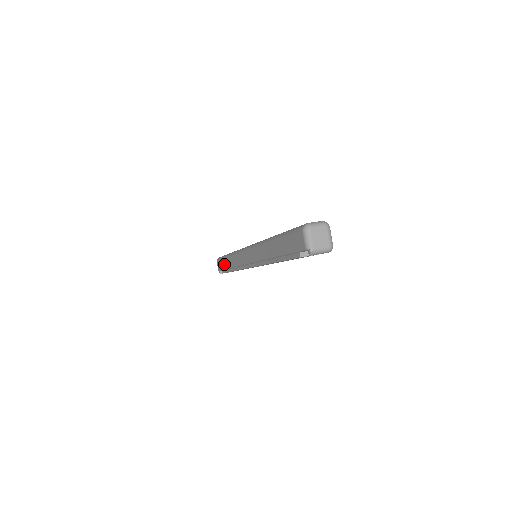
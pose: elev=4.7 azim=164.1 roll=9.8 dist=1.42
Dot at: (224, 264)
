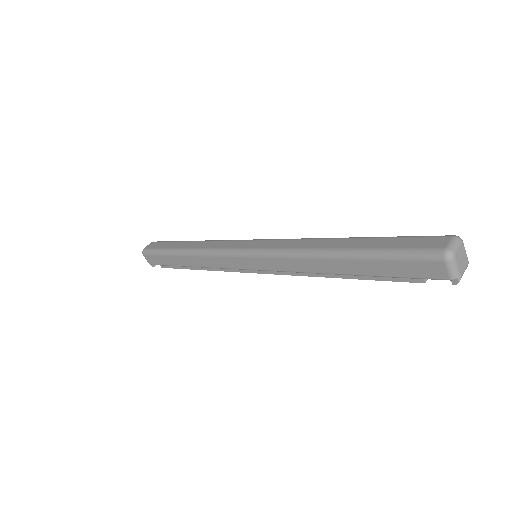
Dot at: (171, 261)
